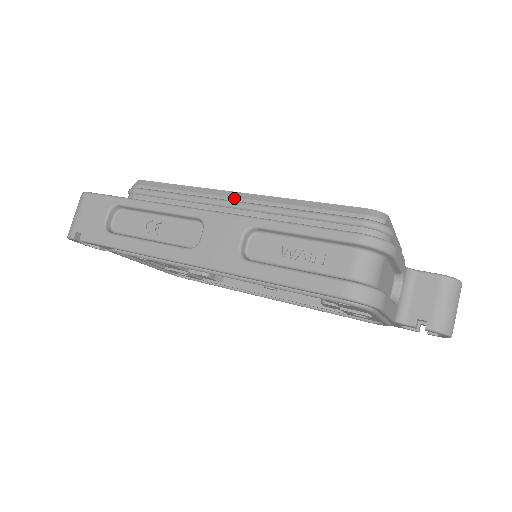
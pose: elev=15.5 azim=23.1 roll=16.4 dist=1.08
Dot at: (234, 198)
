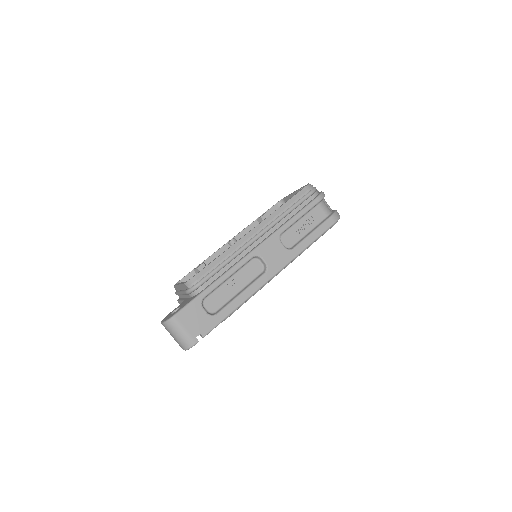
Dot at: (255, 234)
